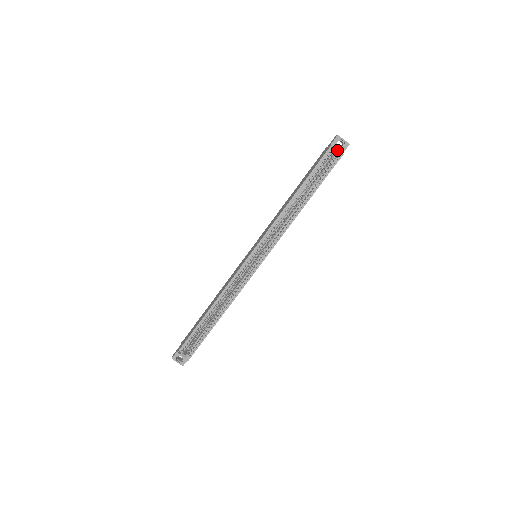
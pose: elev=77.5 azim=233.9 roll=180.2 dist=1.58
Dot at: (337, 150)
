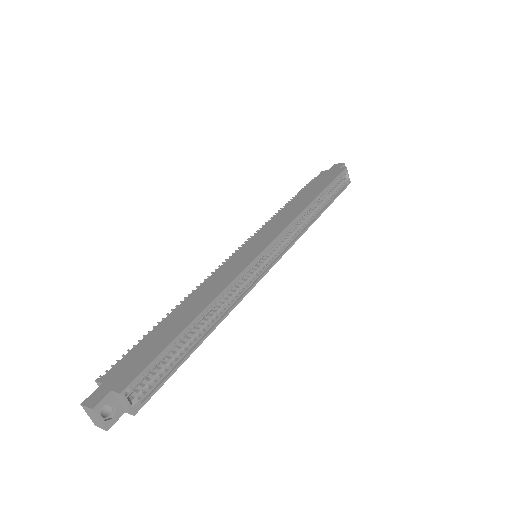
Dot at: (348, 175)
